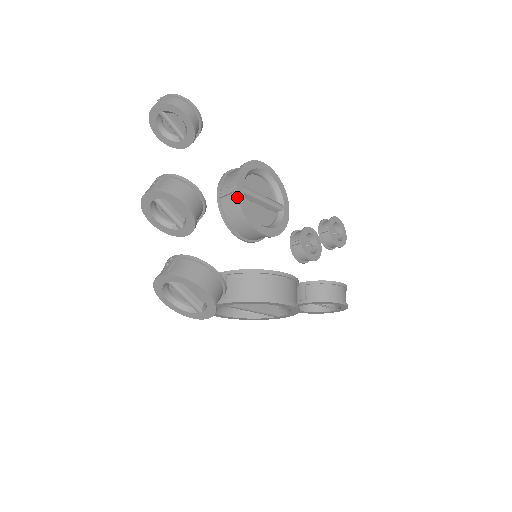
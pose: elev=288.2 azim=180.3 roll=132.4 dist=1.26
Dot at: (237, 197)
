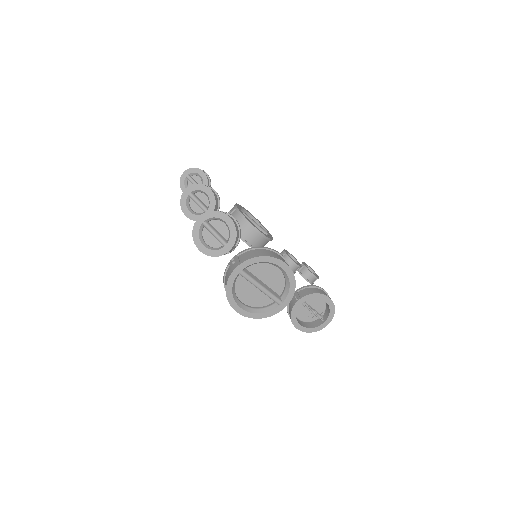
Dot at: (237, 209)
